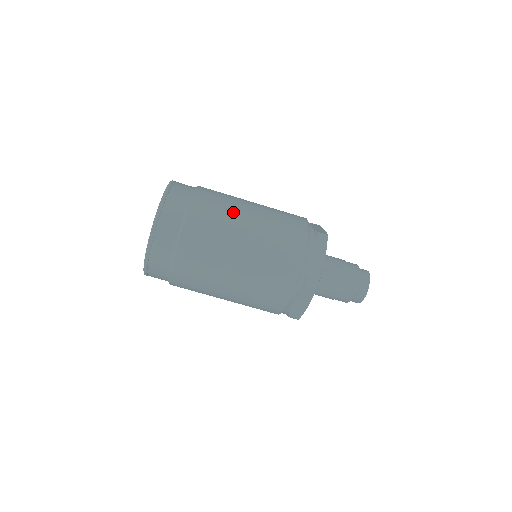
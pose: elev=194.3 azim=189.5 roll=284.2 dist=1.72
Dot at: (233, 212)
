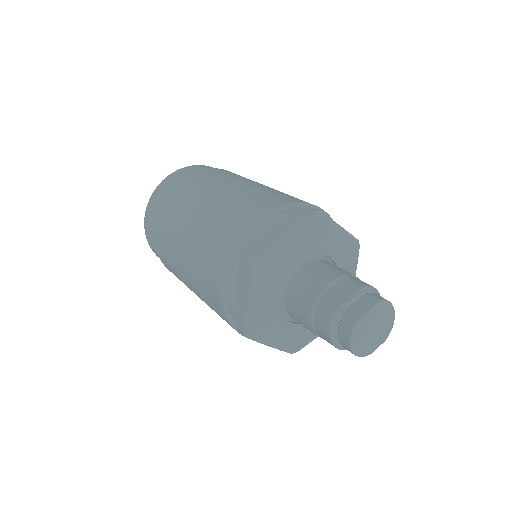
Dot at: (231, 179)
